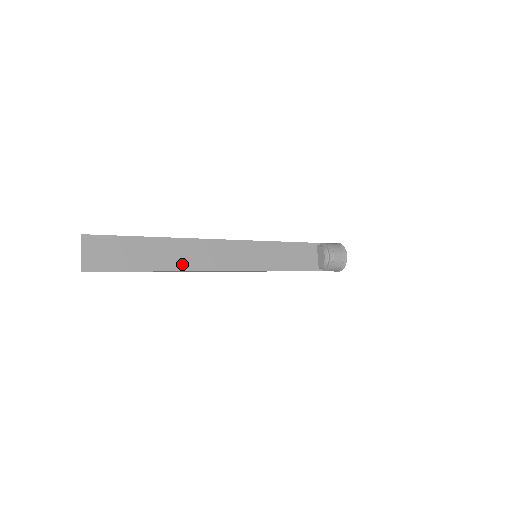
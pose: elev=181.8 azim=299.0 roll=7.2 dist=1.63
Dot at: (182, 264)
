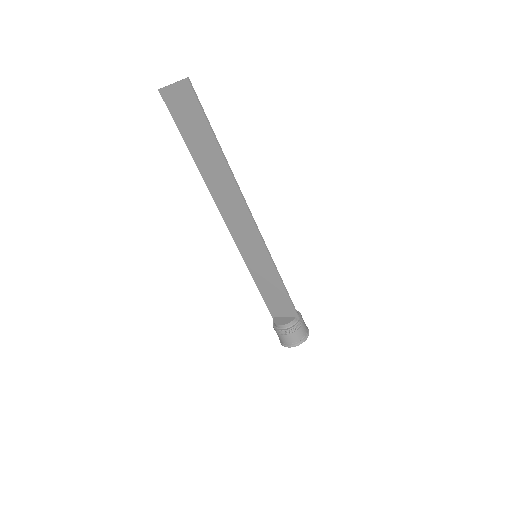
Dot at: (229, 181)
